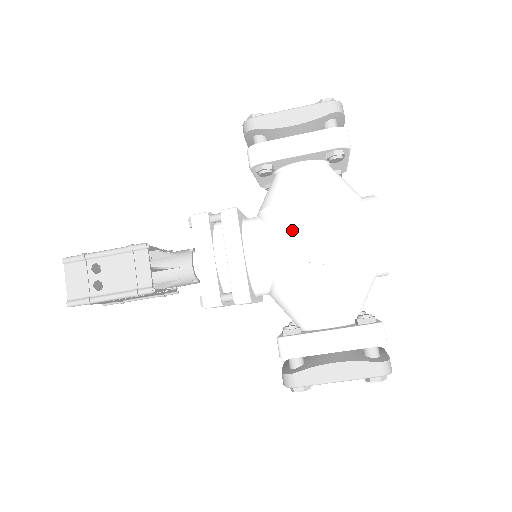
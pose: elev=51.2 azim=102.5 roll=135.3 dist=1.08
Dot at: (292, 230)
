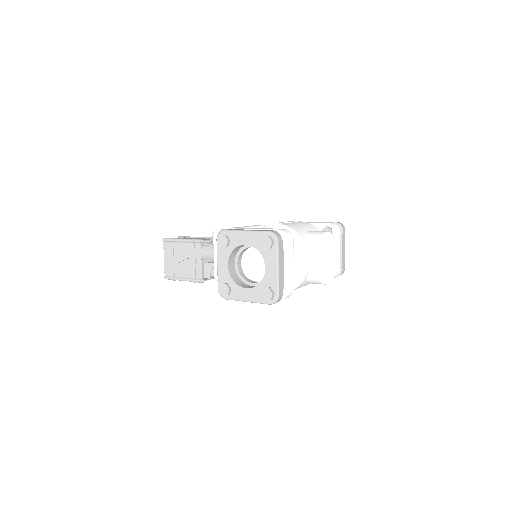
Dot at: occluded
